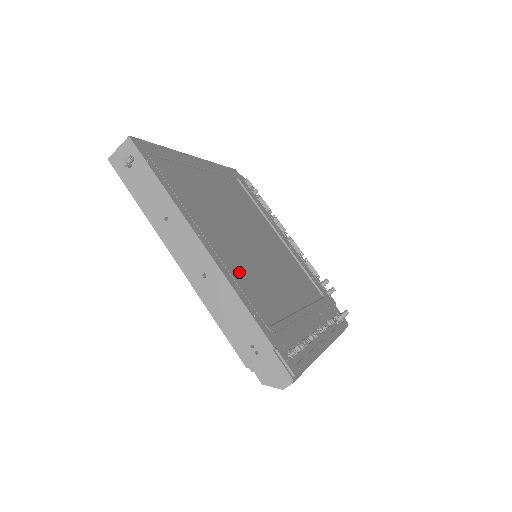
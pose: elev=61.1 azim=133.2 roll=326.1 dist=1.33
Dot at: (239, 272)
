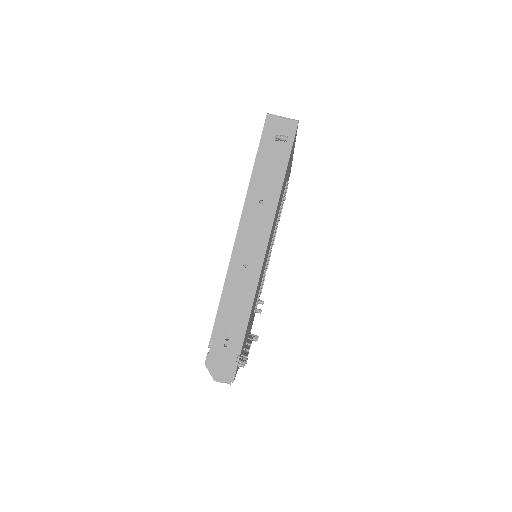
Dot at: occluded
